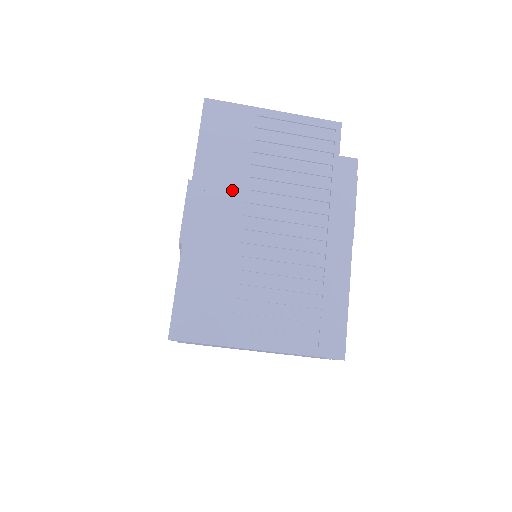
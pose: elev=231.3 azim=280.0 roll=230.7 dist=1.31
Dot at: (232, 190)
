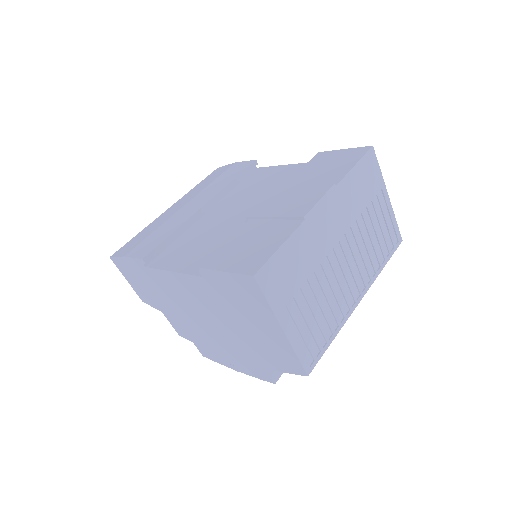
Dot at: (346, 217)
